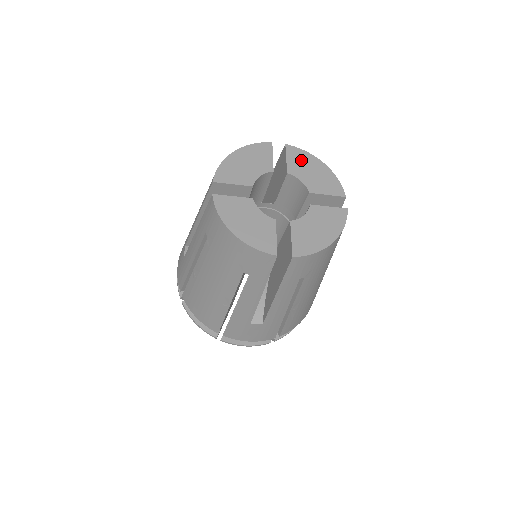
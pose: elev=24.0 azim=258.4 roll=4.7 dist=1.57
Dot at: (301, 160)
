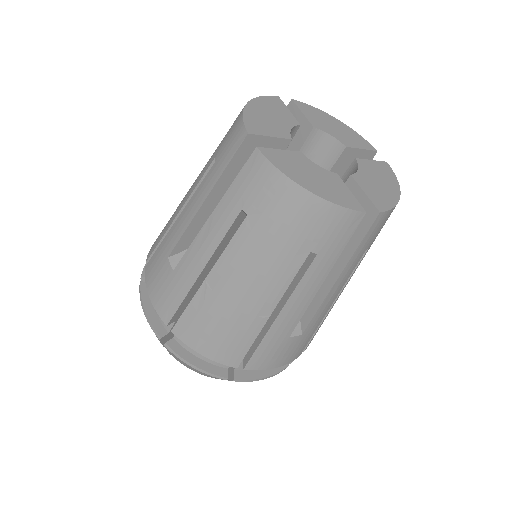
Dot at: (316, 115)
